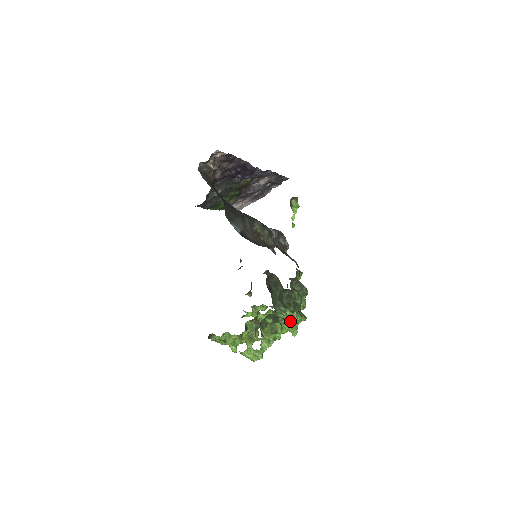
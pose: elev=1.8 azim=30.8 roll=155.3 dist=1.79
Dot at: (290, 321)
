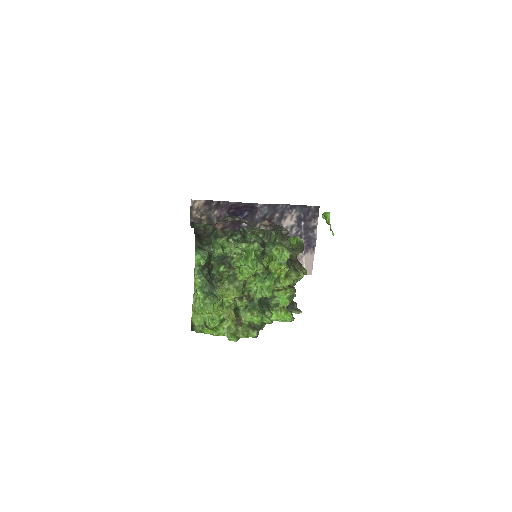
Dot at: (240, 256)
